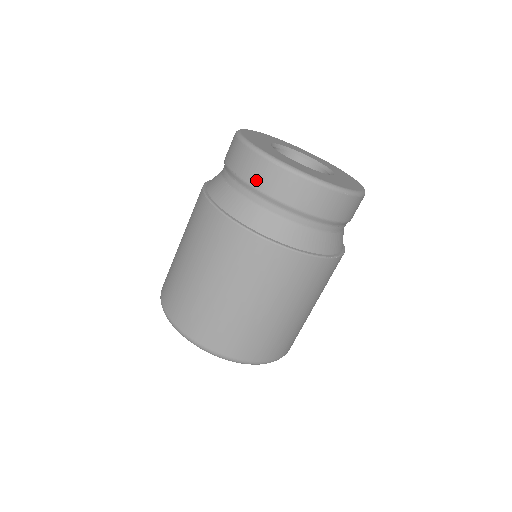
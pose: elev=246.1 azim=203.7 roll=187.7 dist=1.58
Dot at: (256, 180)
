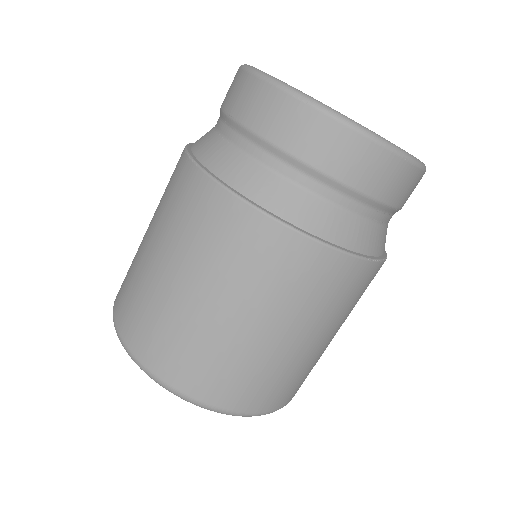
Dot at: (268, 127)
